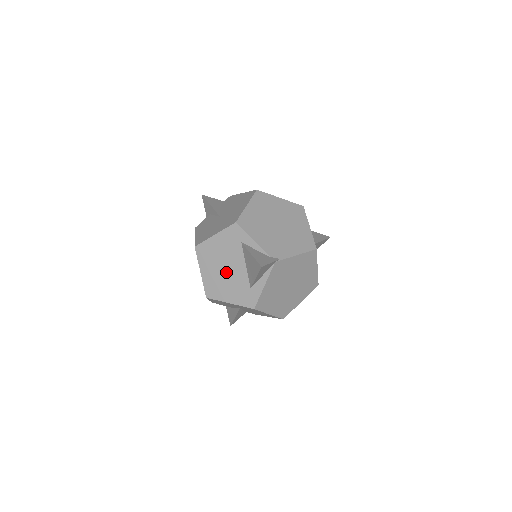
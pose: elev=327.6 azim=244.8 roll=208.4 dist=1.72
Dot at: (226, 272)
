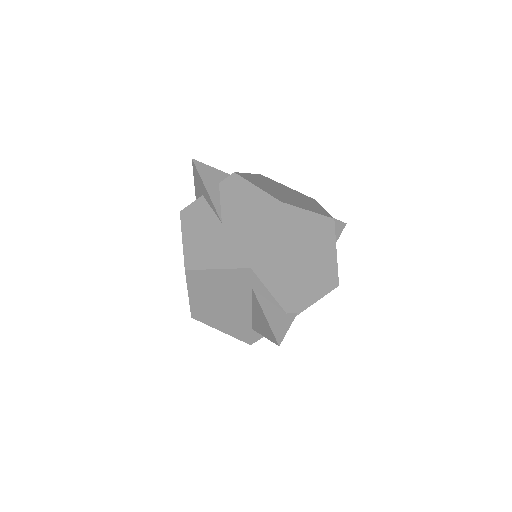
Dot at: (223, 306)
